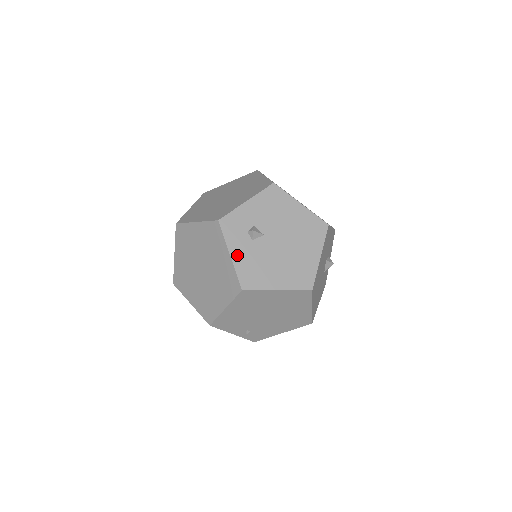
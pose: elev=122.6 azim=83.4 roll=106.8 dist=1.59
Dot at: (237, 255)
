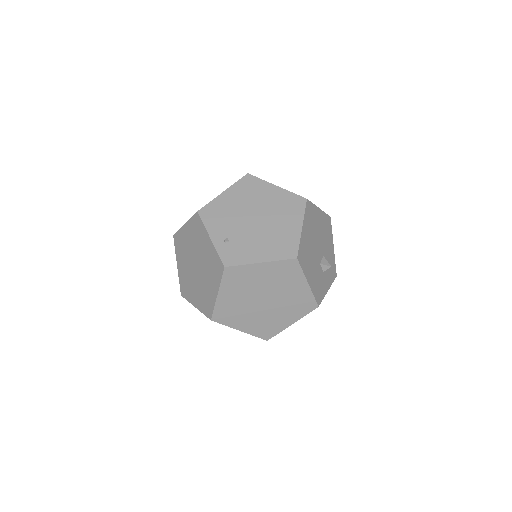
Dot at: occluded
